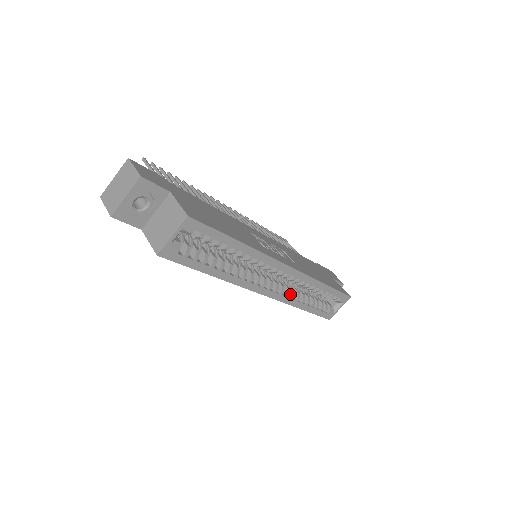
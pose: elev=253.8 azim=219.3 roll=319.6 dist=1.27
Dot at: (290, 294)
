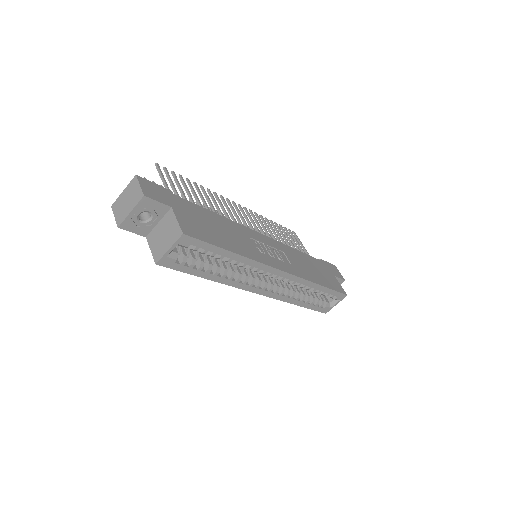
Dot at: (285, 292)
